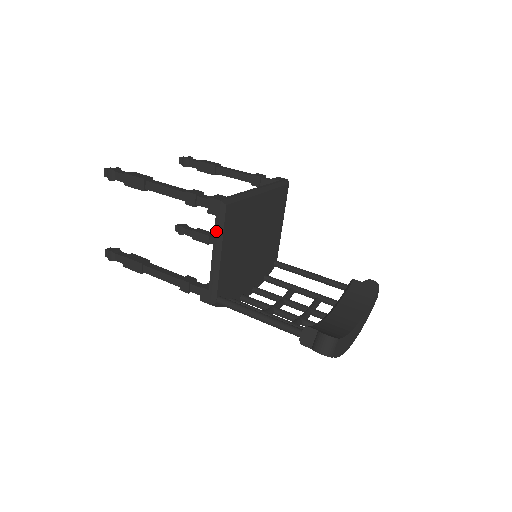
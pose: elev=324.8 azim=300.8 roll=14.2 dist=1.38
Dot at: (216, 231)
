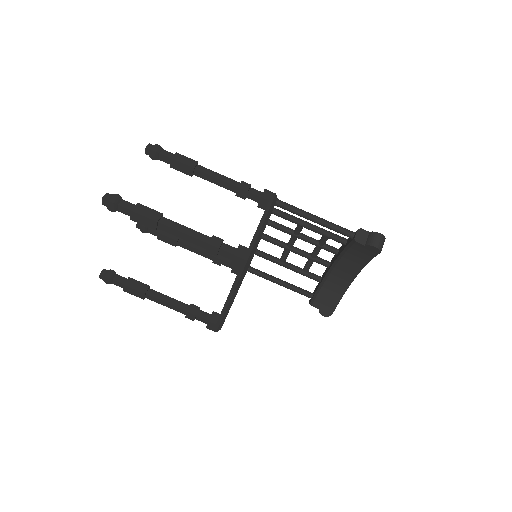
Dot at: occluded
